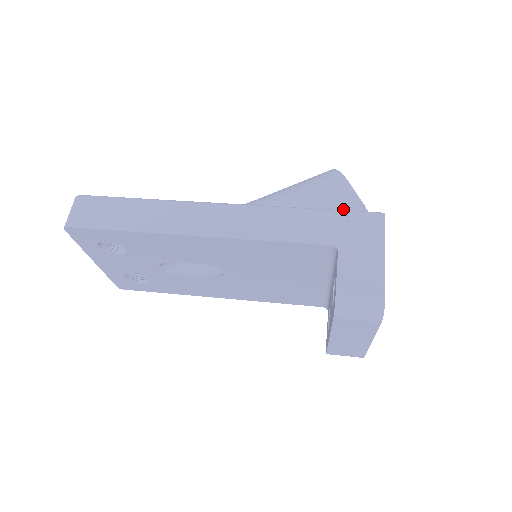
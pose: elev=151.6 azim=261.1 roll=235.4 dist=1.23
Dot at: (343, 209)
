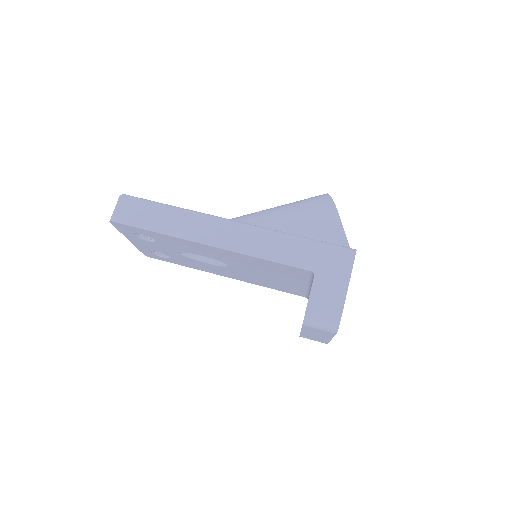
Dot at: (328, 235)
